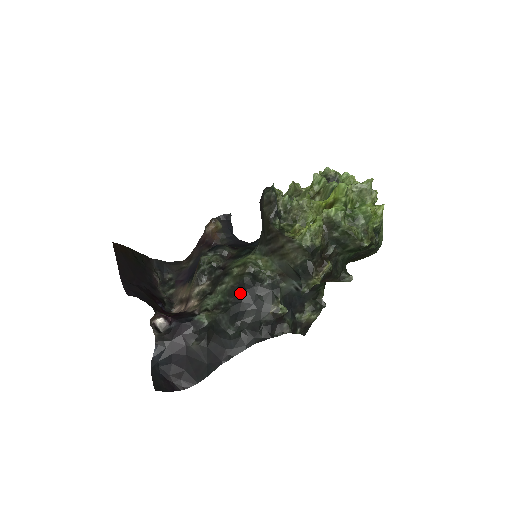
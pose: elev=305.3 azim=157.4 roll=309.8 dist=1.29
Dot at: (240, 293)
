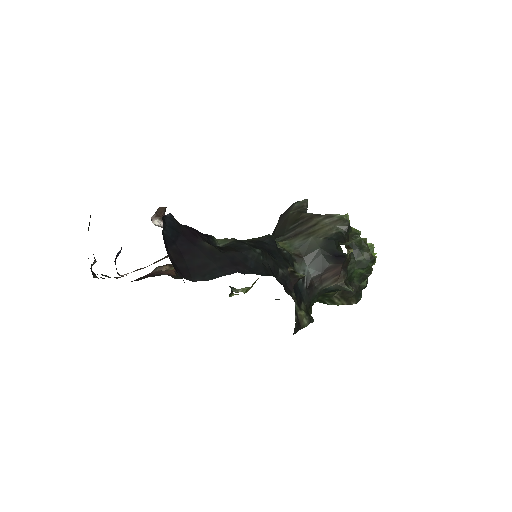
Dot at: (261, 243)
